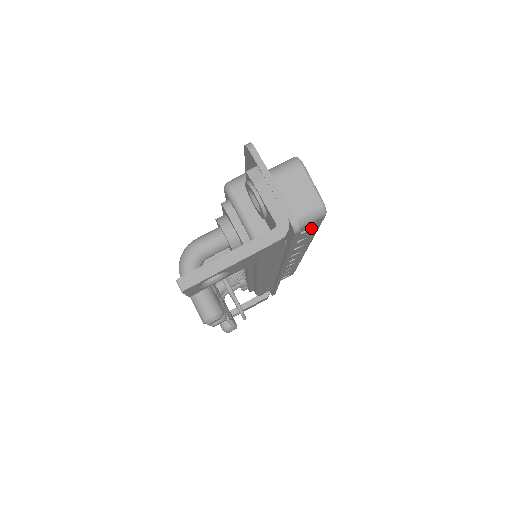
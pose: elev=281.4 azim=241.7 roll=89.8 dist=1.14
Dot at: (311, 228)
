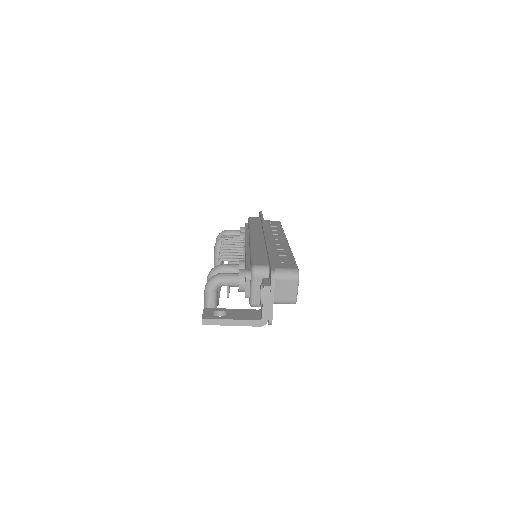
Dot at: occluded
